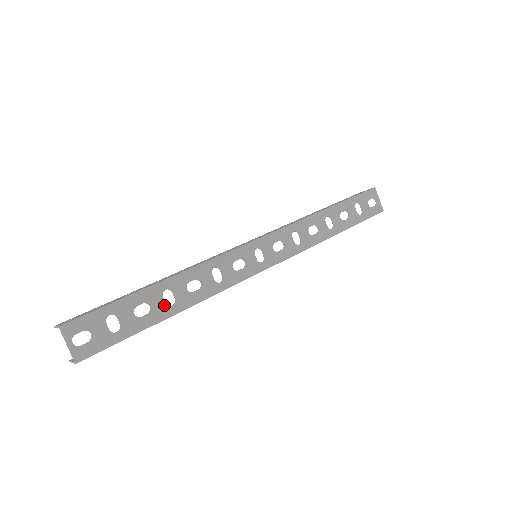
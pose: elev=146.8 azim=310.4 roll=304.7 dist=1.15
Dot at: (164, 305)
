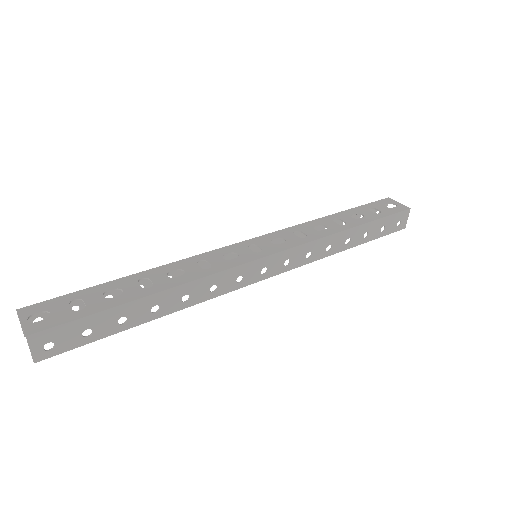
Dot at: (139, 288)
